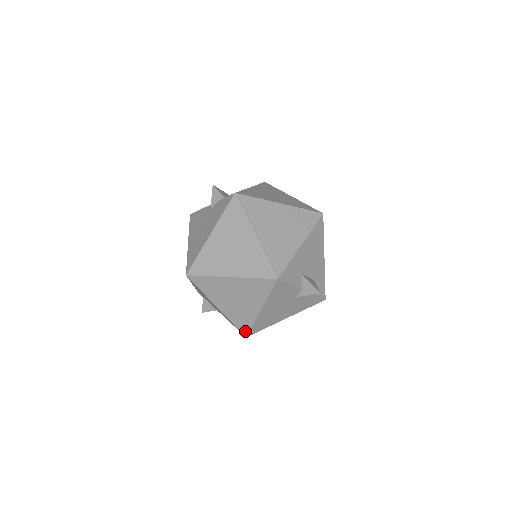
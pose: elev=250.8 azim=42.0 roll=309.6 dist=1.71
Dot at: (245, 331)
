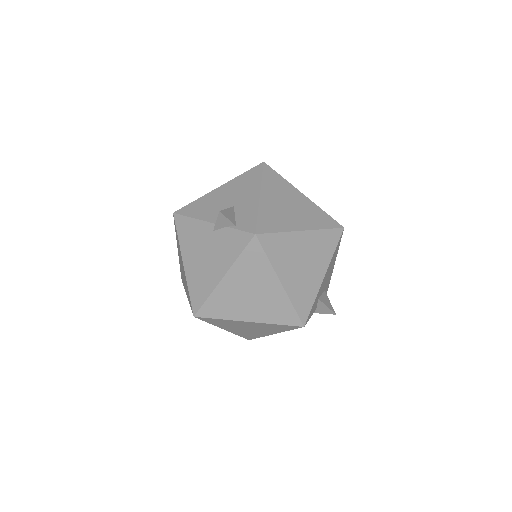
Dot at: (250, 338)
